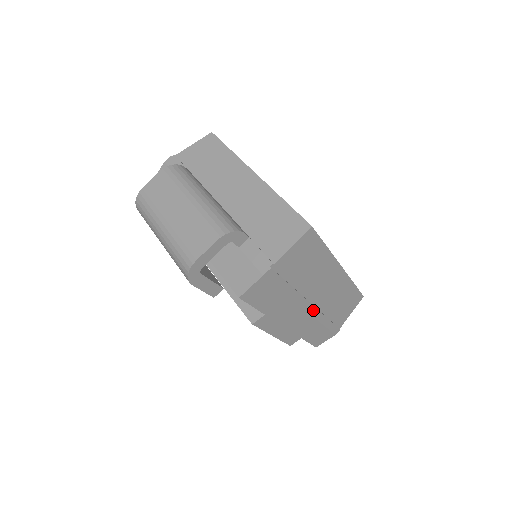
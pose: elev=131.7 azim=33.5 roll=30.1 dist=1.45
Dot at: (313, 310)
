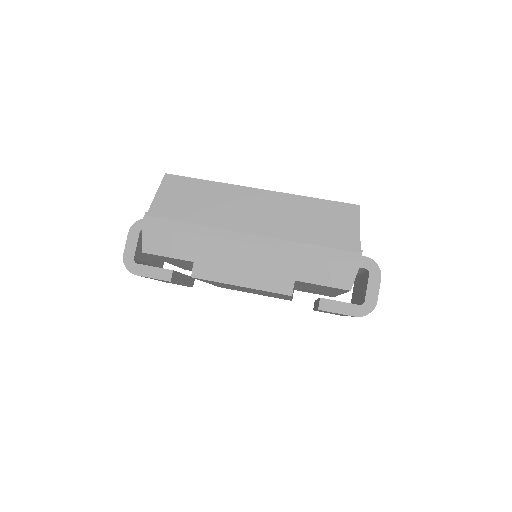
Dot at: (260, 240)
